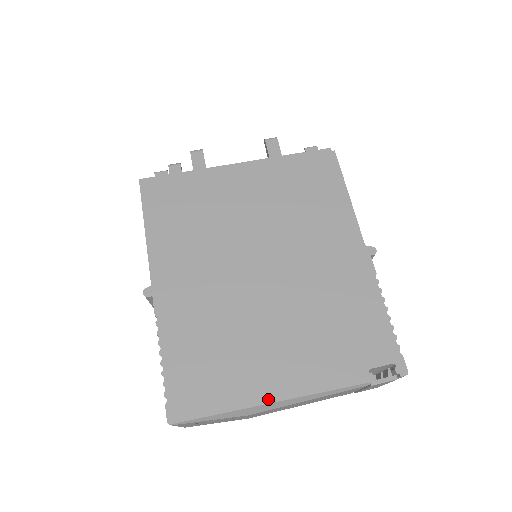
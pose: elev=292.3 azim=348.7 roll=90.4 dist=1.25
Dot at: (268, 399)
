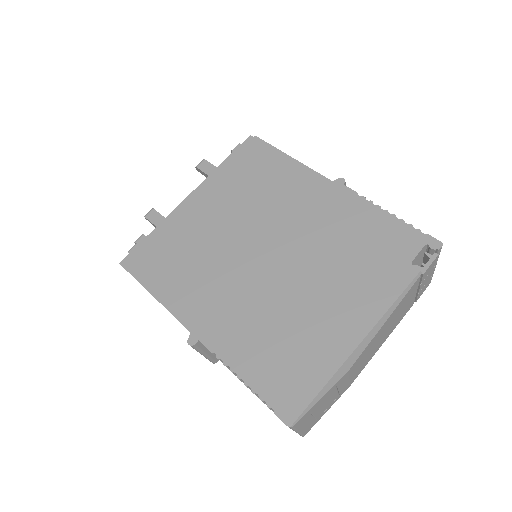
Dot at: (353, 345)
